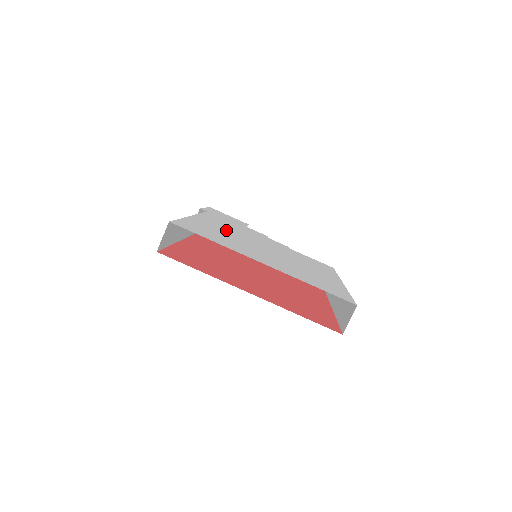
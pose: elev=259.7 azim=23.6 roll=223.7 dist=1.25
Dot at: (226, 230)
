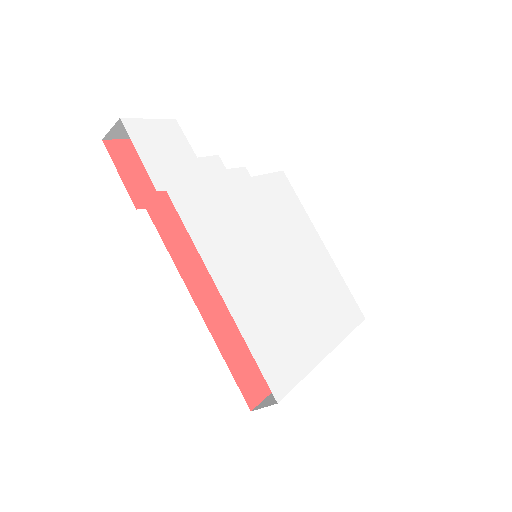
Dot at: (248, 274)
